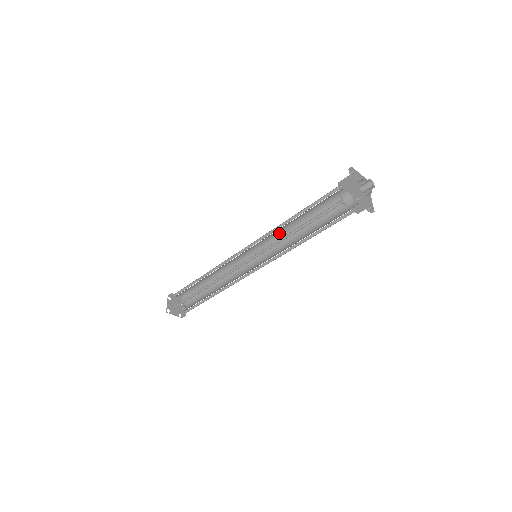
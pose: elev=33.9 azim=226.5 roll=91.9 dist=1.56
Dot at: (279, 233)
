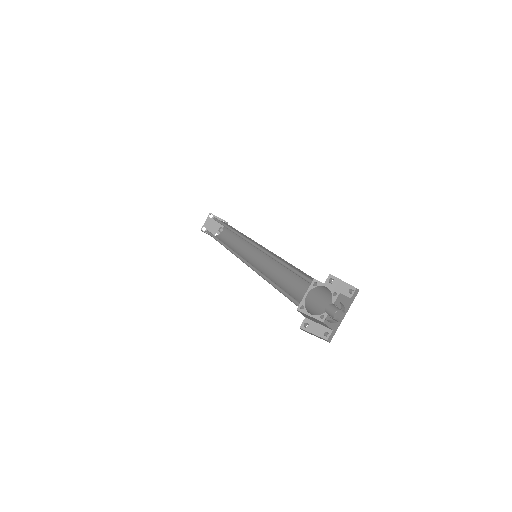
Dot at: occluded
